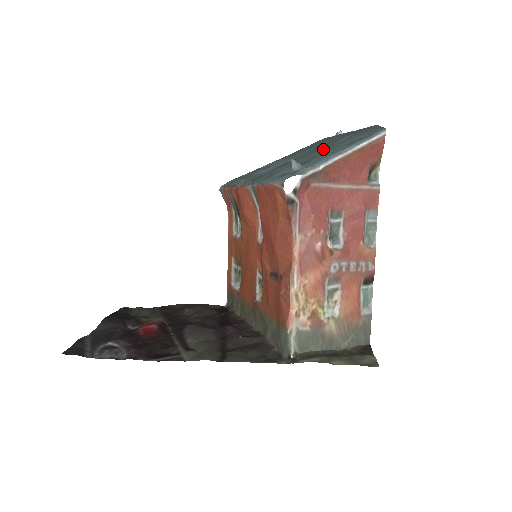
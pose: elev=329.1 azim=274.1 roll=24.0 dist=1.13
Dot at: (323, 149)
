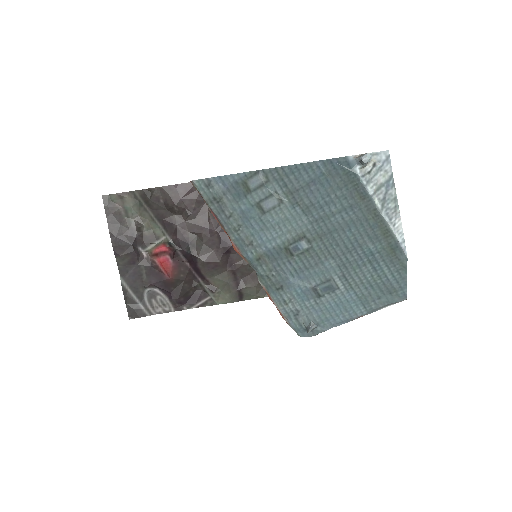
Dot at: (338, 260)
